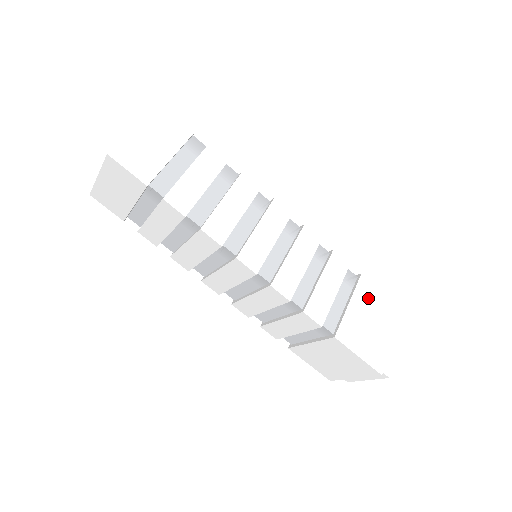
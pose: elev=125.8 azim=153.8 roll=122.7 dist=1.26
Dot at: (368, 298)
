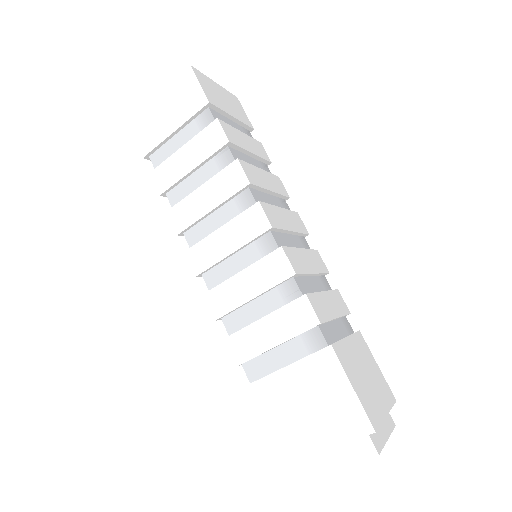
Dot at: (364, 353)
